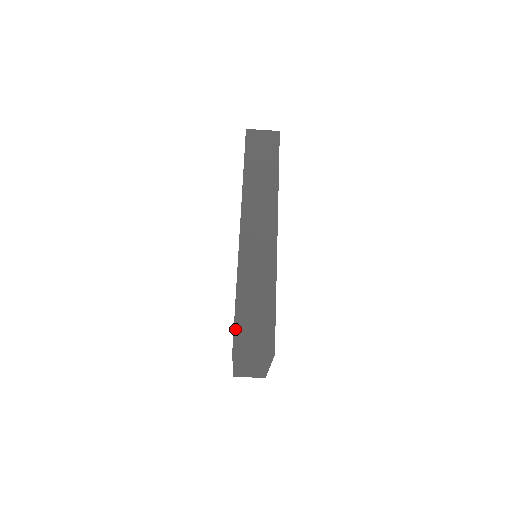
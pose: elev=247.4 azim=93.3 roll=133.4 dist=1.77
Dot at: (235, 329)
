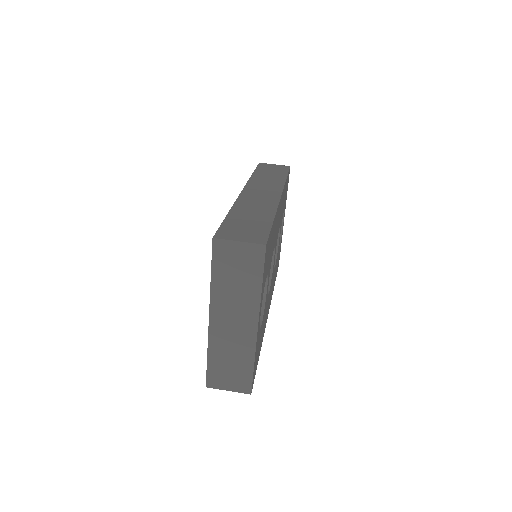
Dot at: (221, 227)
